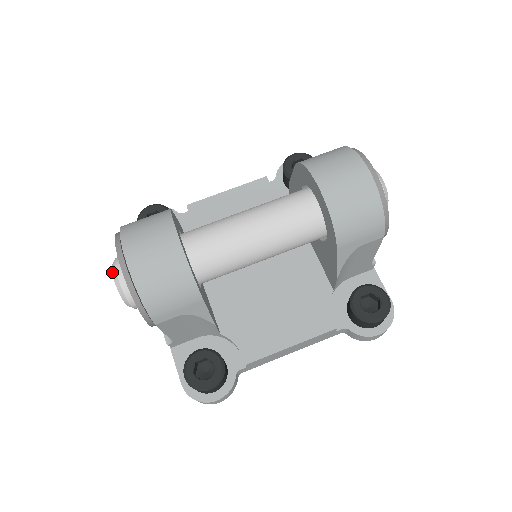
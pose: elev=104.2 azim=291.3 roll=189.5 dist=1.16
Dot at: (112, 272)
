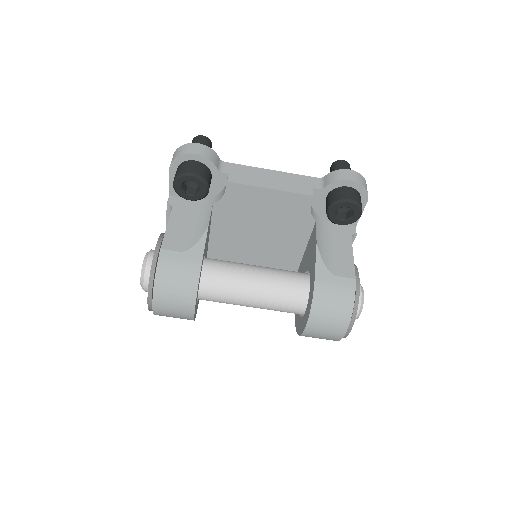
Dot at: (140, 281)
